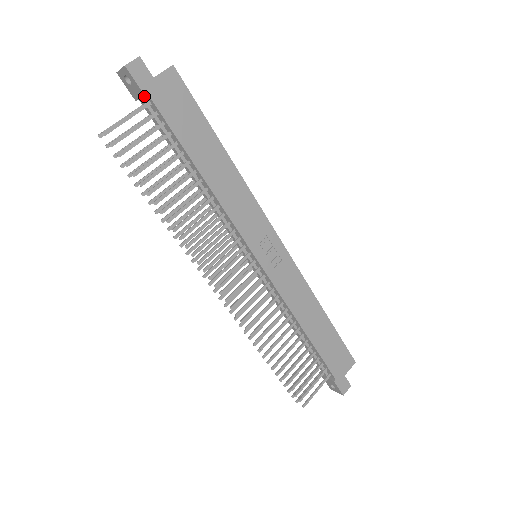
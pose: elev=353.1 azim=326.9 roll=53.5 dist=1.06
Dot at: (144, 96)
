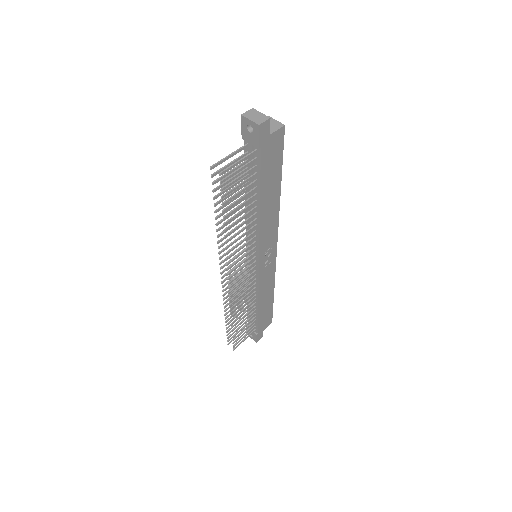
Dot at: (254, 143)
